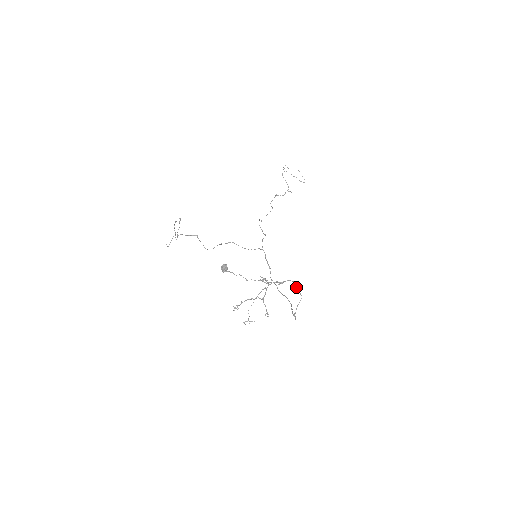
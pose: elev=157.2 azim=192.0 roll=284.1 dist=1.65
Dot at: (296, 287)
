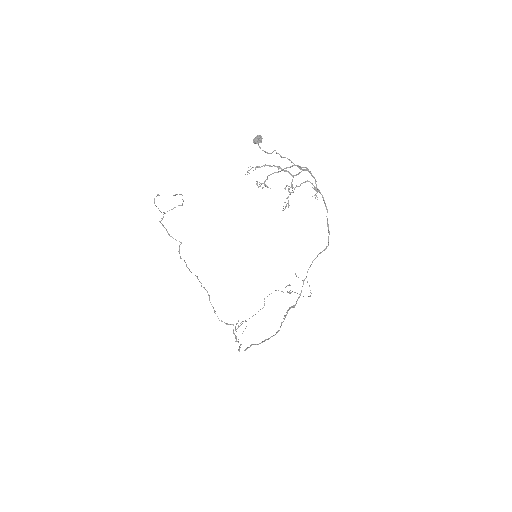
Dot at: (327, 224)
